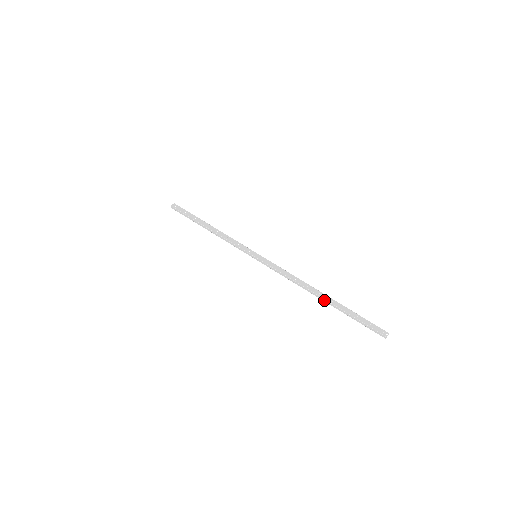
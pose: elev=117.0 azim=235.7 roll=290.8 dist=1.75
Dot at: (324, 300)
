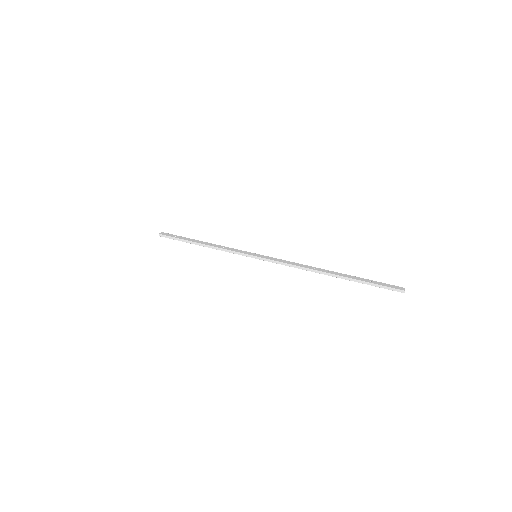
Dot at: (334, 276)
